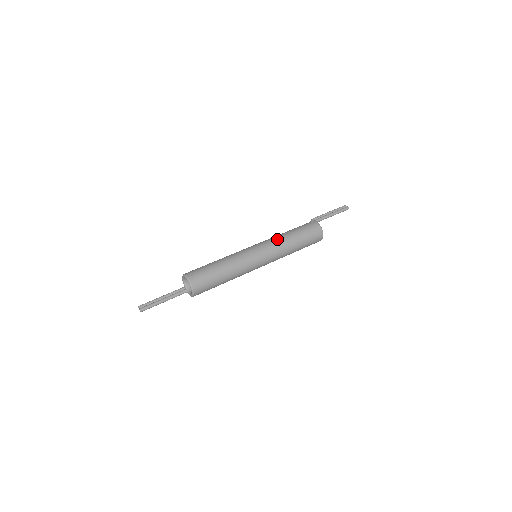
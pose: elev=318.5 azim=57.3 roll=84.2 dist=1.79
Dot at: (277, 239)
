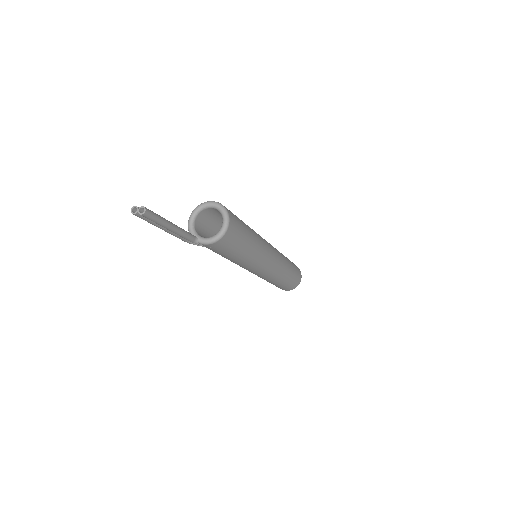
Dot at: occluded
